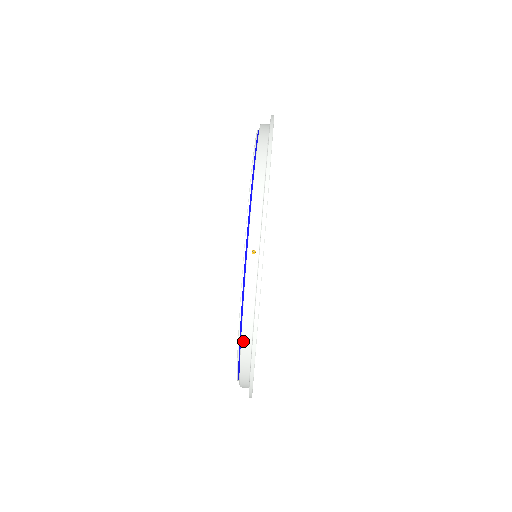
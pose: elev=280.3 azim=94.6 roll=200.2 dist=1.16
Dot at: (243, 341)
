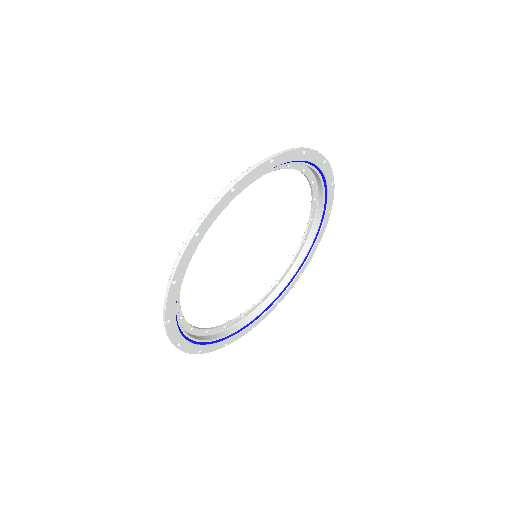
Dot at: occluded
